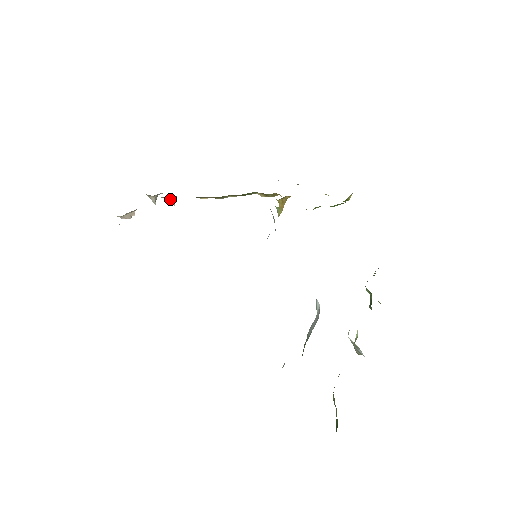
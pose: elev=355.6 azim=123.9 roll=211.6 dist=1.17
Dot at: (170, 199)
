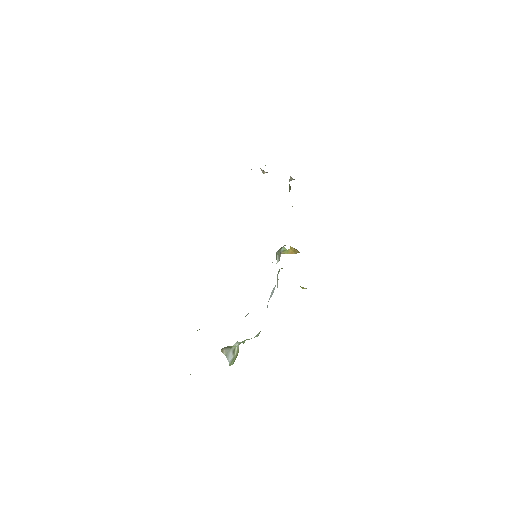
Dot at: (290, 187)
